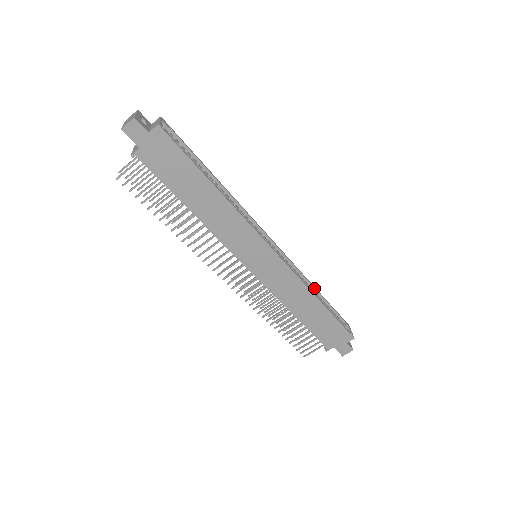
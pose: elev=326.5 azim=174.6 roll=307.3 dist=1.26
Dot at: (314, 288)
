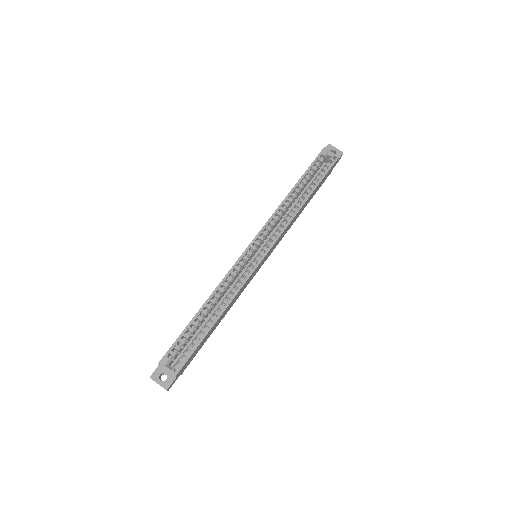
Dot at: (291, 194)
